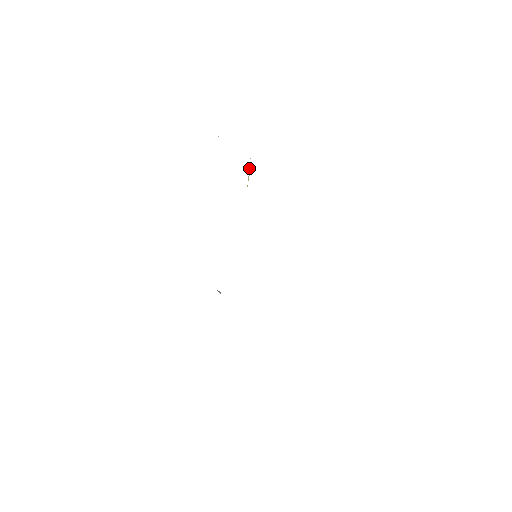
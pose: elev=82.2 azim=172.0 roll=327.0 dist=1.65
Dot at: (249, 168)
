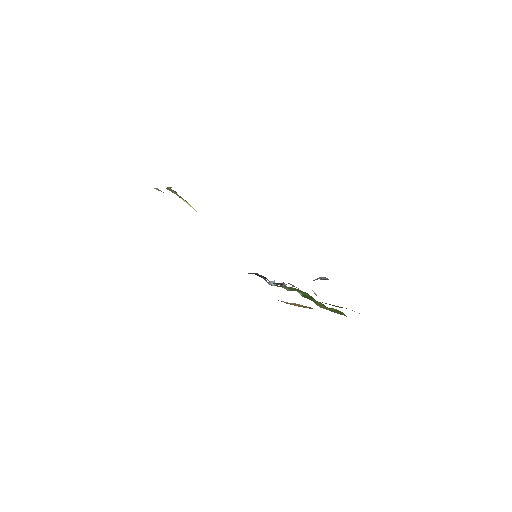
Dot at: occluded
